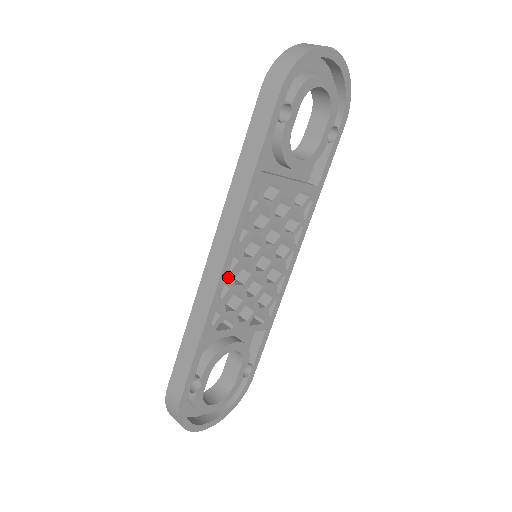
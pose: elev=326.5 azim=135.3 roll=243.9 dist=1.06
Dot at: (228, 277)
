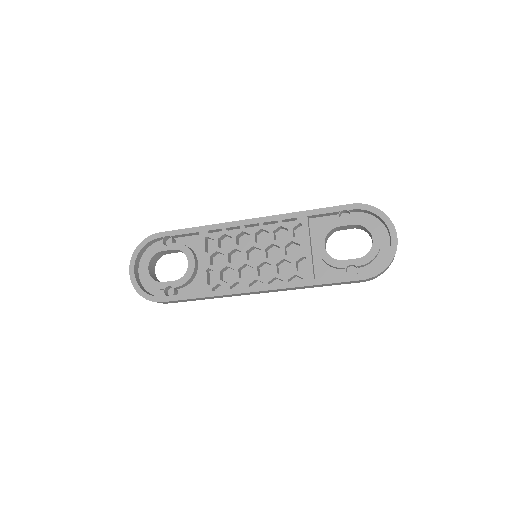
Dot at: (241, 227)
